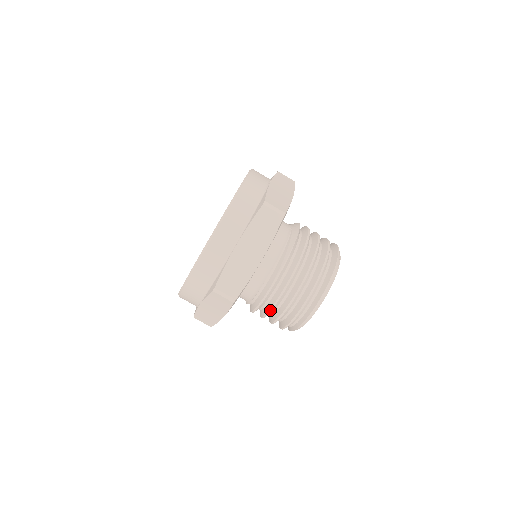
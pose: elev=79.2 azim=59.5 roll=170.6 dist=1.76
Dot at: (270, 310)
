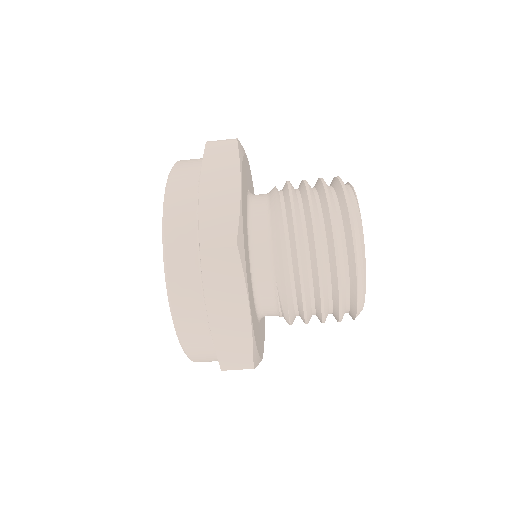
Dot at: occluded
